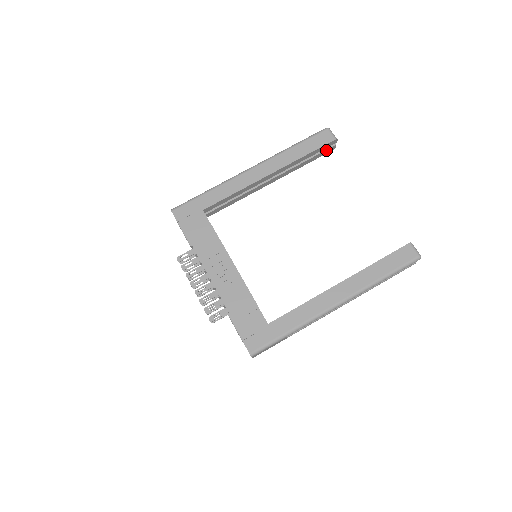
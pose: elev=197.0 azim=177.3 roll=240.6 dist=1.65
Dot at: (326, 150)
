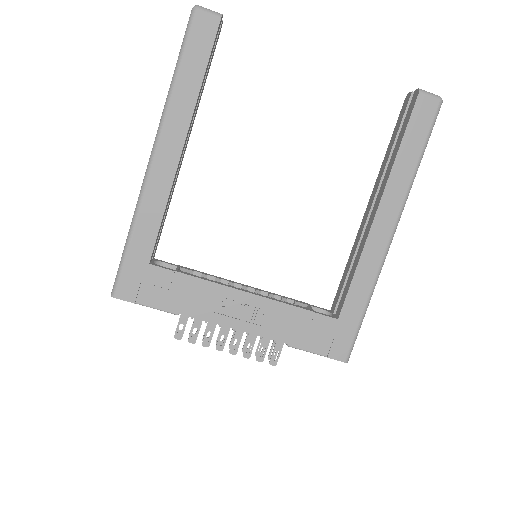
Dot at: (216, 41)
